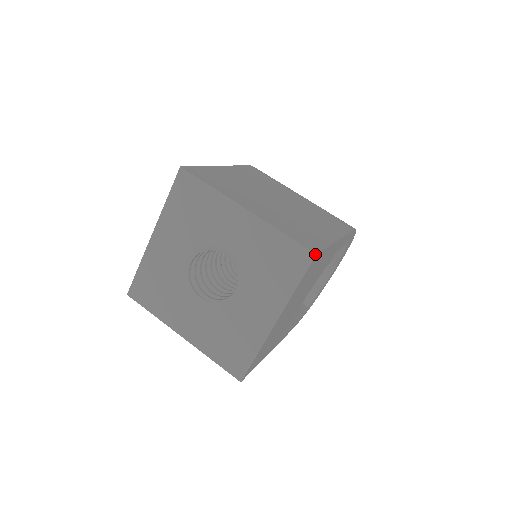
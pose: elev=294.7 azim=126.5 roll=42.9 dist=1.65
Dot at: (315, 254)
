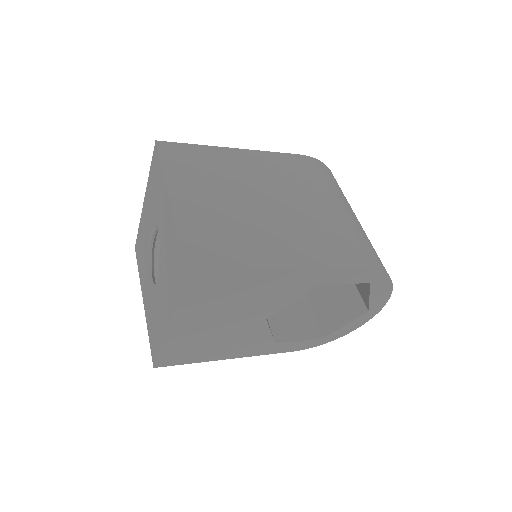
Dot at: (185, 271)
